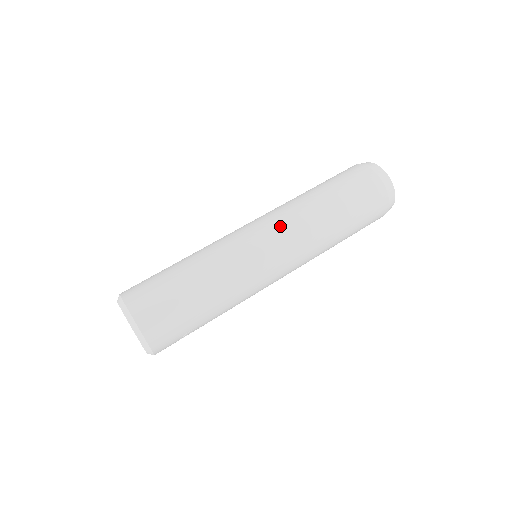
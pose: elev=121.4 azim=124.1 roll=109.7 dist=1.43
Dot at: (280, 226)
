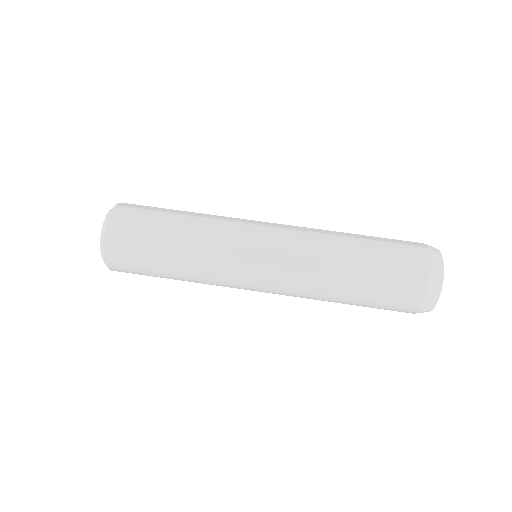
Dot at: (285, 260)
